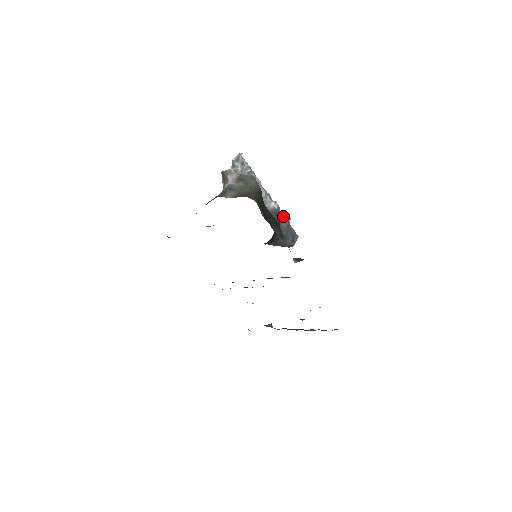
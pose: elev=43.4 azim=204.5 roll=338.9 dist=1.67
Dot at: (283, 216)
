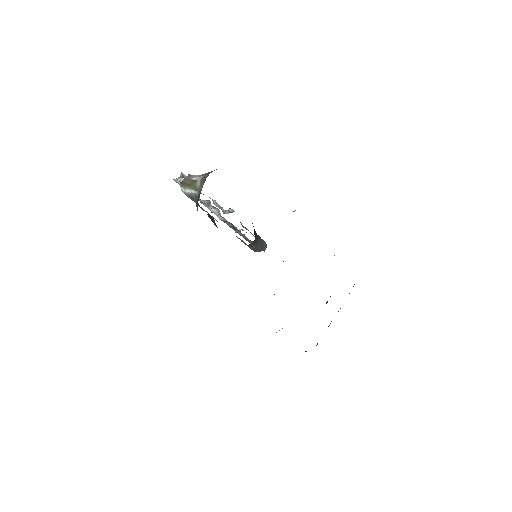
Dot at: (241, 224)
